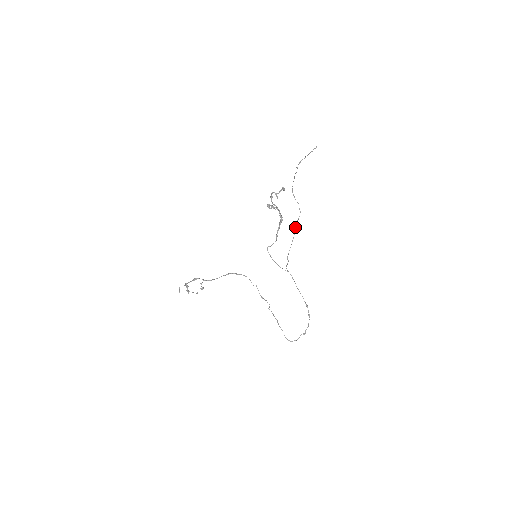
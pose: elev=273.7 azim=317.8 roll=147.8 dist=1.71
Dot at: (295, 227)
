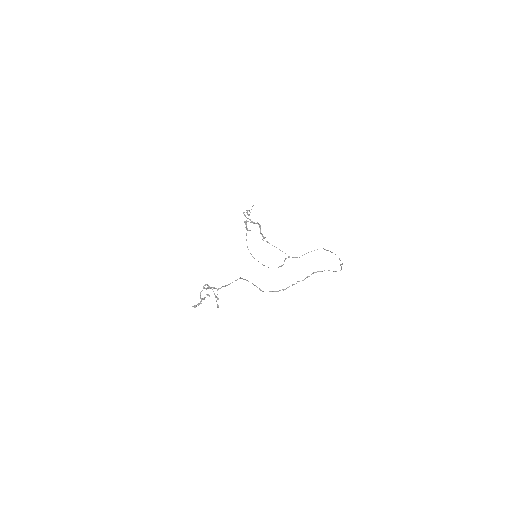
Dot at: (268, 267)
